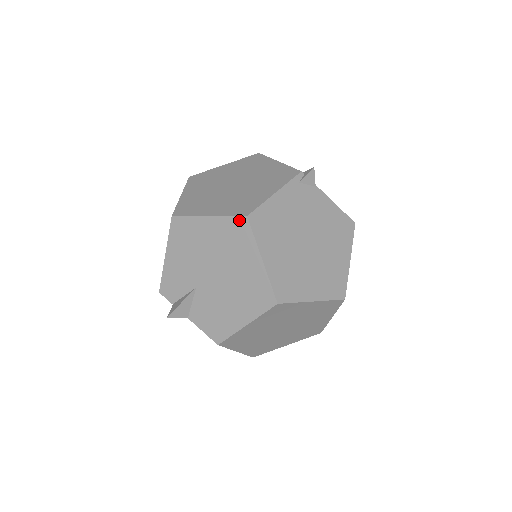
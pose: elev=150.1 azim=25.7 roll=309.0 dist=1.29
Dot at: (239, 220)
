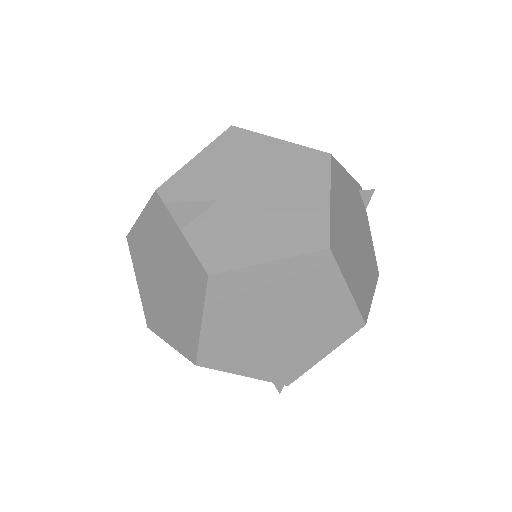
Dot at: (319, 154)
